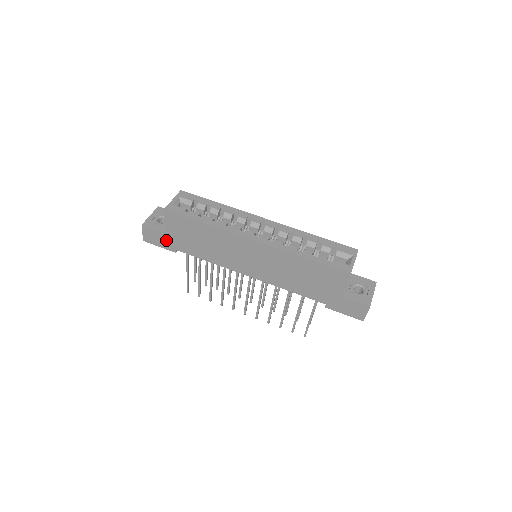
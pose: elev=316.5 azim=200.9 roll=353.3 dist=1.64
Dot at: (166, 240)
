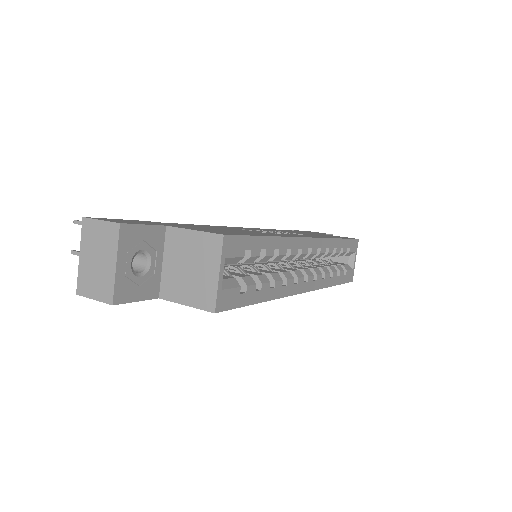
Dot at: occluded
